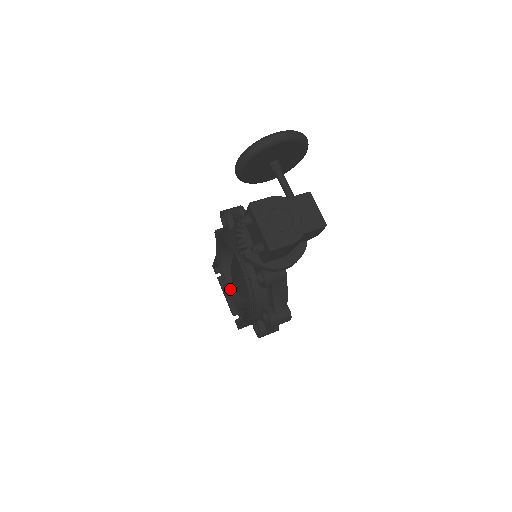
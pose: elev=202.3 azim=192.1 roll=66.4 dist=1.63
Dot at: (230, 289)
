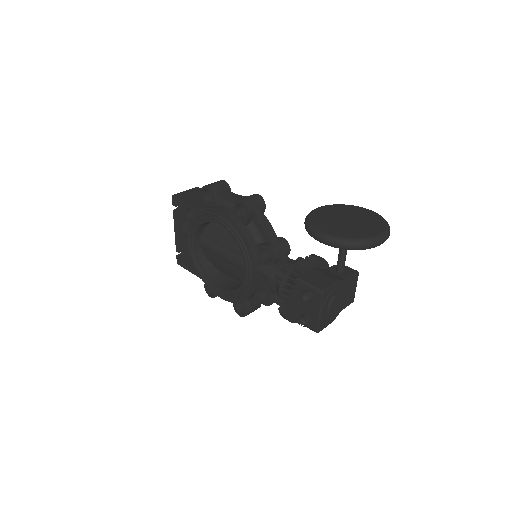
Dot at: (196, 245)
